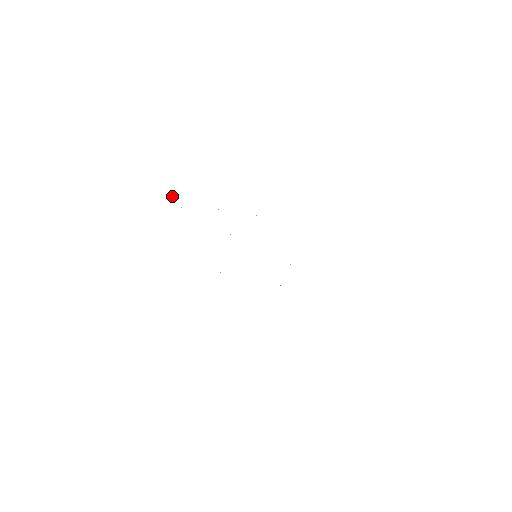
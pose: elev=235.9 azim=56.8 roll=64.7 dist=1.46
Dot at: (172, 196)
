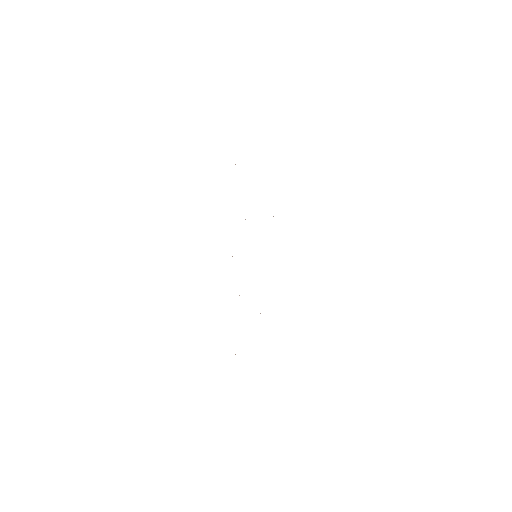
Dot at: occluded
